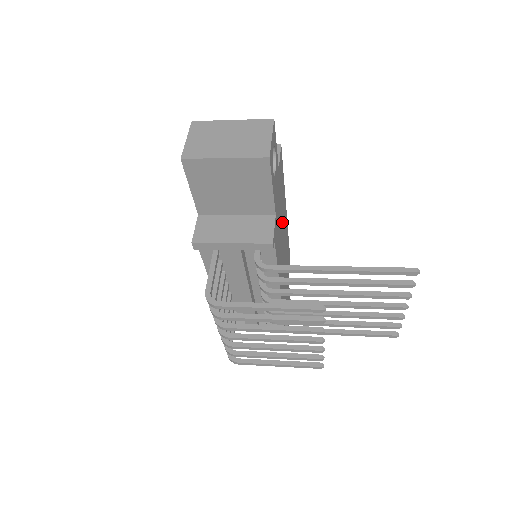
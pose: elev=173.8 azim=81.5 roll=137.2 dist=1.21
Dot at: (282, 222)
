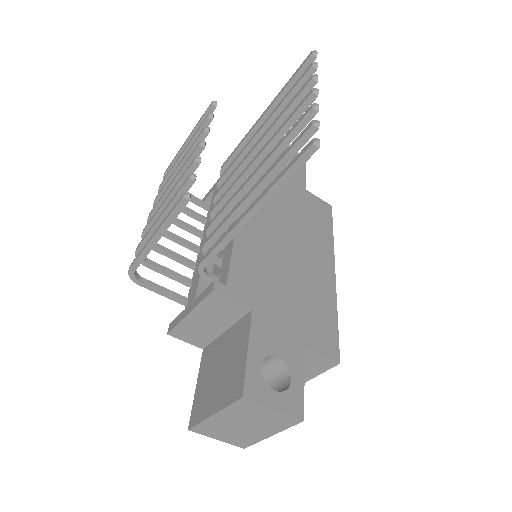
Dot at: (298, 231)
